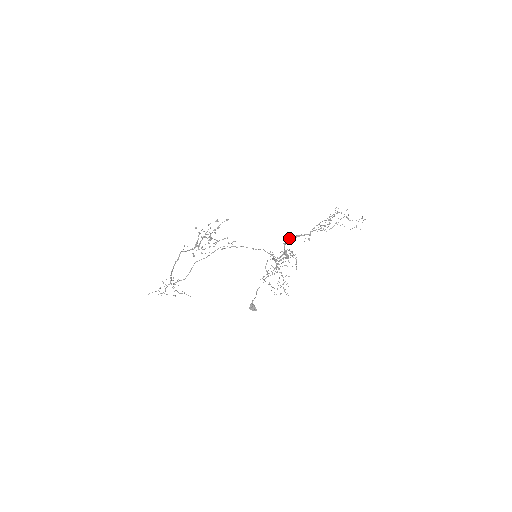
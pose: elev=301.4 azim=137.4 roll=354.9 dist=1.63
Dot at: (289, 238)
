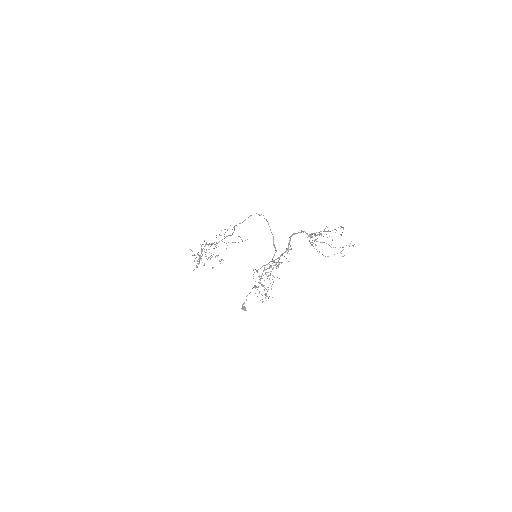
Dot at: occluded
